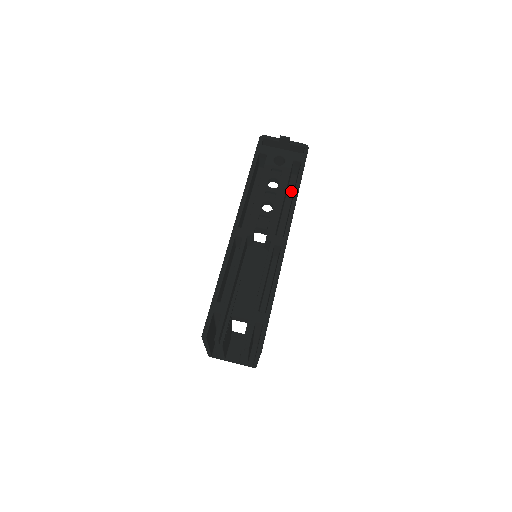
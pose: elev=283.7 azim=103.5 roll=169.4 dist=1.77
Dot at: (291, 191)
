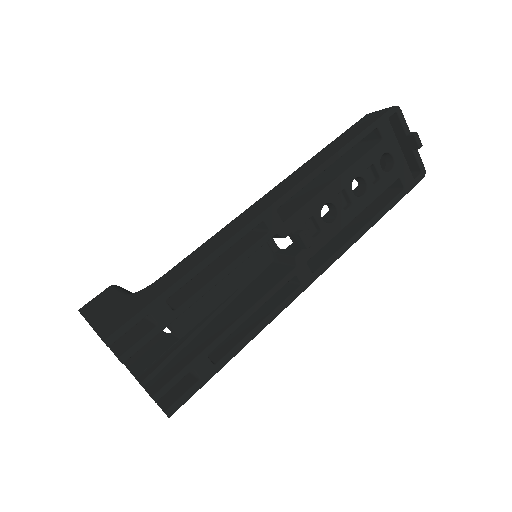
Dot at: occluded
